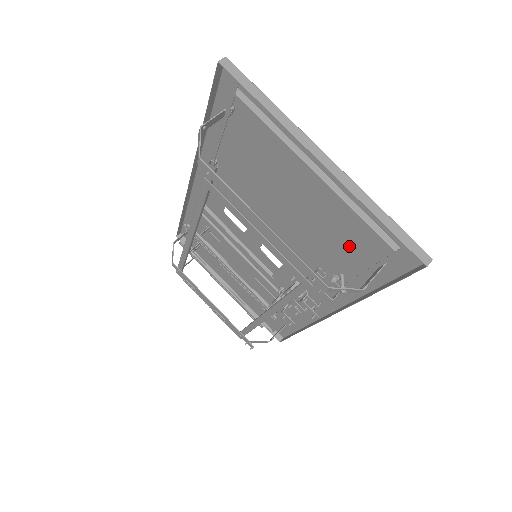
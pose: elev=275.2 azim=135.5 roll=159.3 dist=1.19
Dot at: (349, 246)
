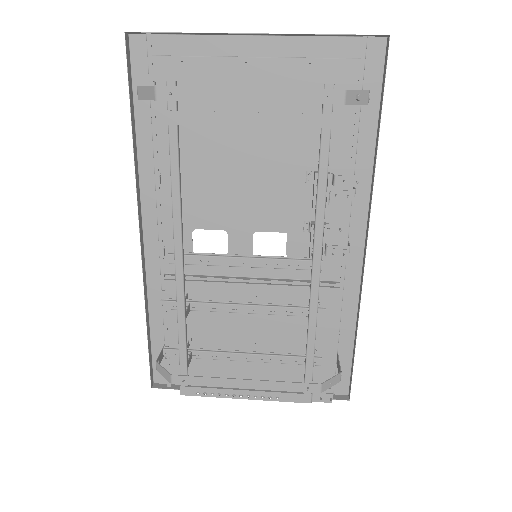
Dot at: occluded
